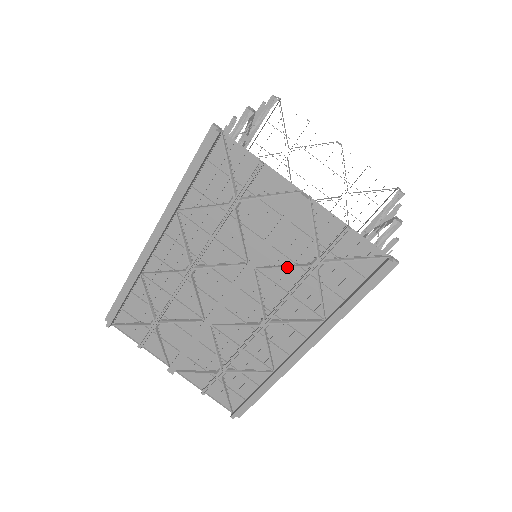
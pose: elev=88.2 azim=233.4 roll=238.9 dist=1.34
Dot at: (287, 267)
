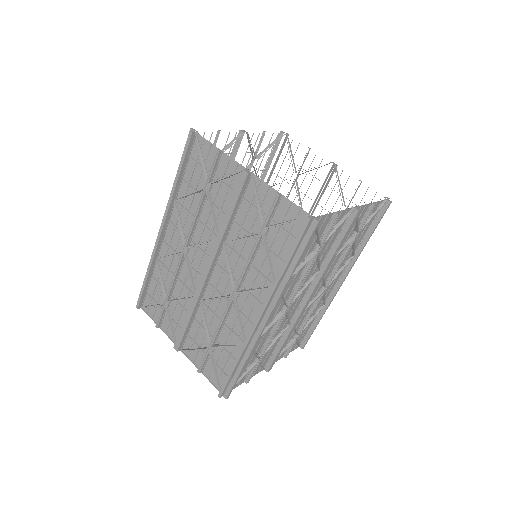
Dot at: (243, 237)
